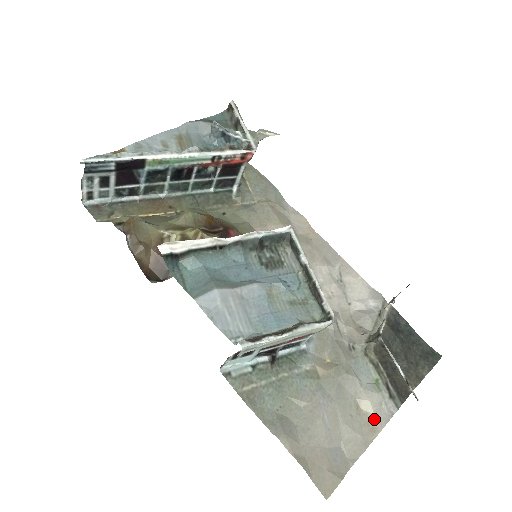
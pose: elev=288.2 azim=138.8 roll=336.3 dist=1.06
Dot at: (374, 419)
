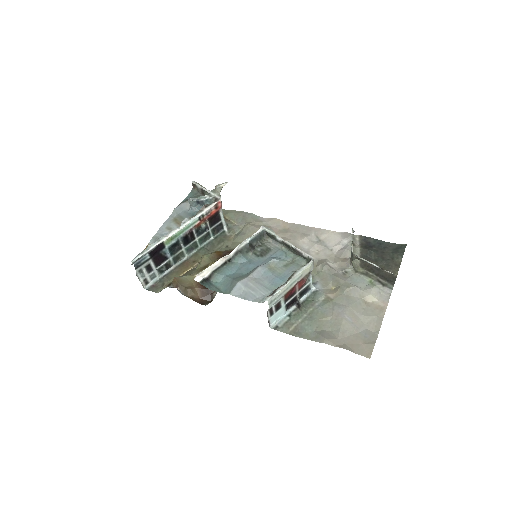
Dot at: (379, 303)
